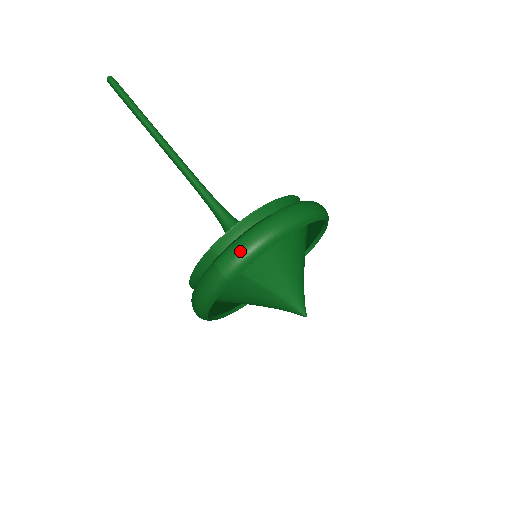
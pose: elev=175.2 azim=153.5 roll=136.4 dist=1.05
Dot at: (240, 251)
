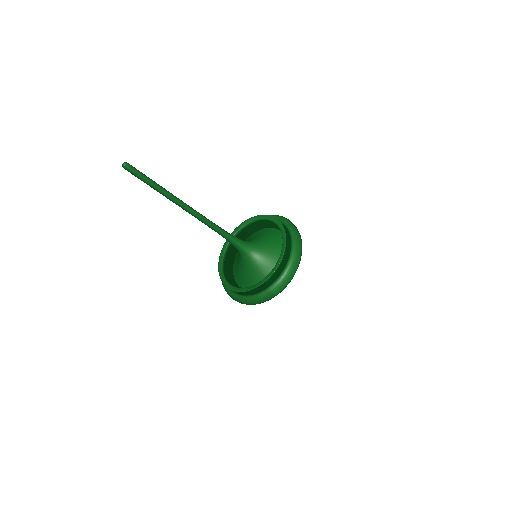
Dot at: (285, 284)
